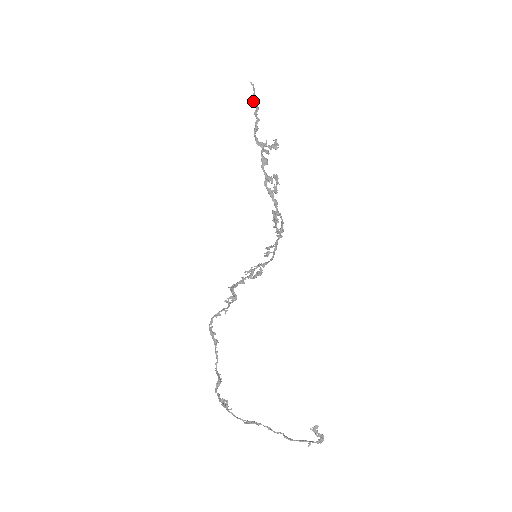
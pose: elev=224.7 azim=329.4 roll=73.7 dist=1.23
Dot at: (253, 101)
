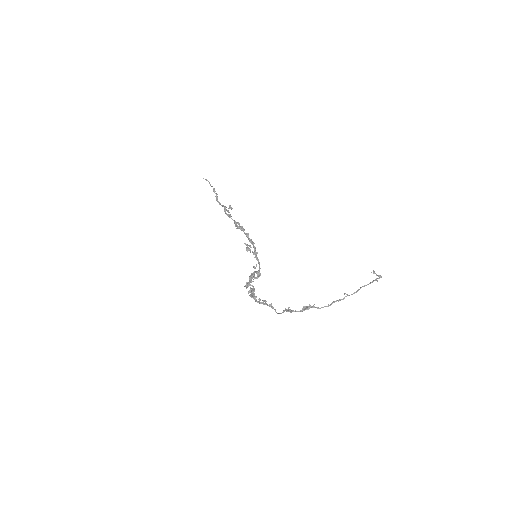
Dot at: (210, 185)
